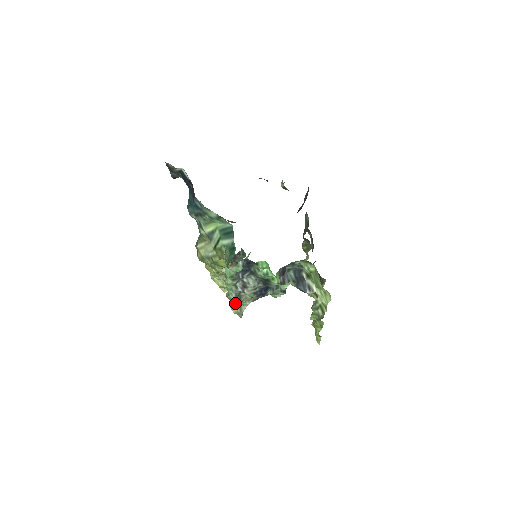
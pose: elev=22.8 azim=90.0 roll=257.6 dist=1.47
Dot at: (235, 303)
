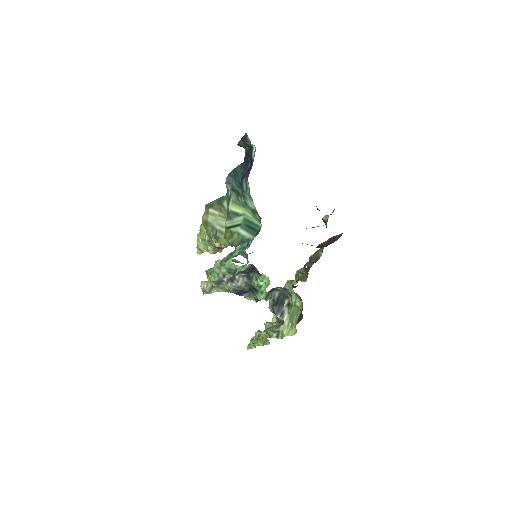
Dot at: (209, 282)
